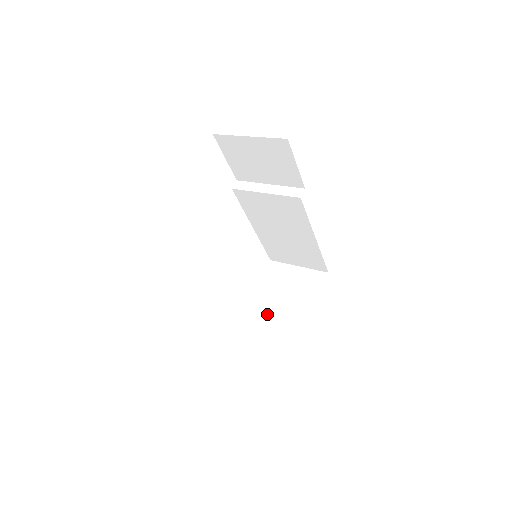
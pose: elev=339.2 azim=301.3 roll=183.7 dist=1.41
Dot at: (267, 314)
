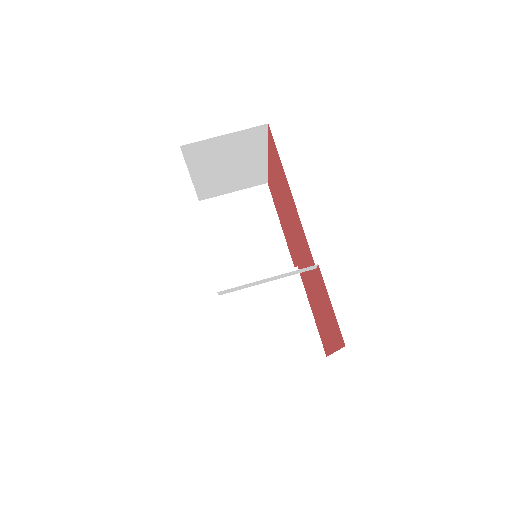
Dot at: (220, 177)
